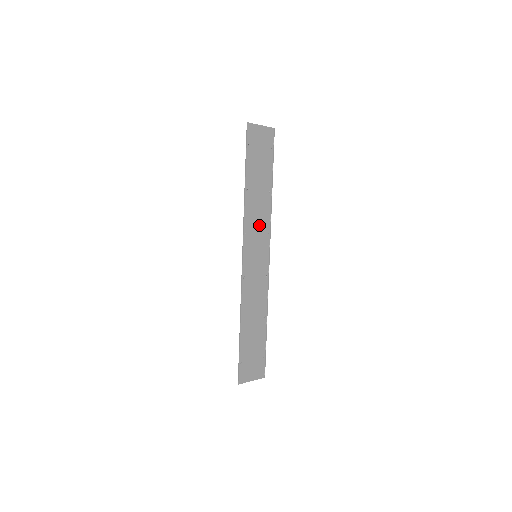
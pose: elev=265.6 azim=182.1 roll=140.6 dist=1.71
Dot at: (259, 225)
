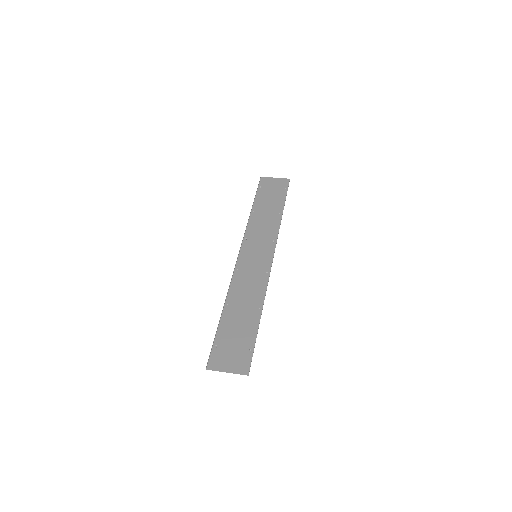
Dot at: (264, 235)
